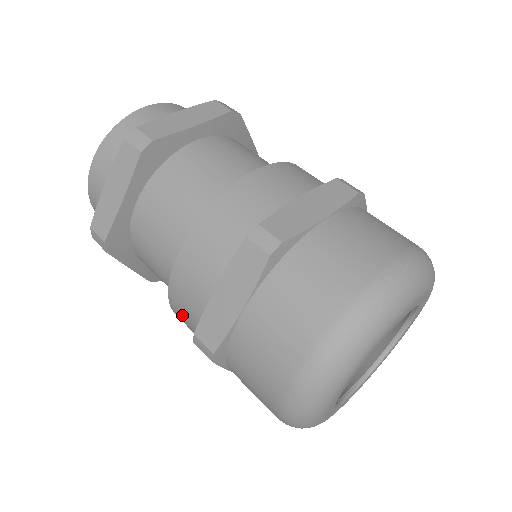
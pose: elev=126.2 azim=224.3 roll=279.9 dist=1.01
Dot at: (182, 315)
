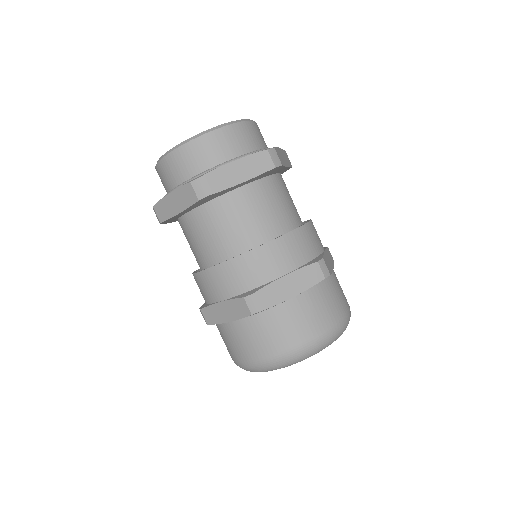
Dot at: occluded
